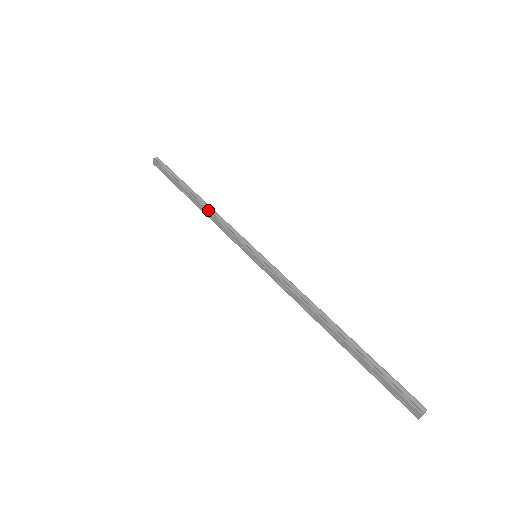
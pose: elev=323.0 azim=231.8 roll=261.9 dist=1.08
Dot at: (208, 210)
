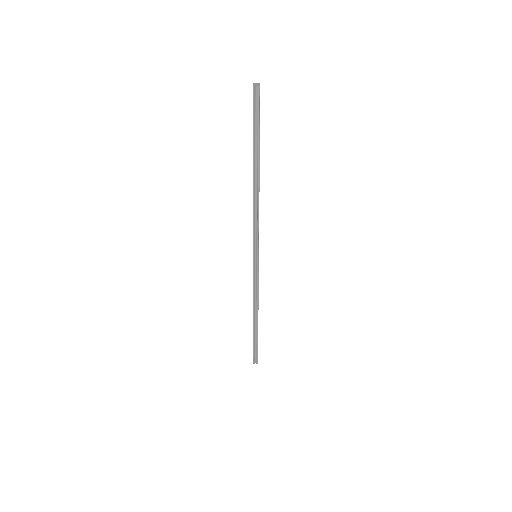
Dot at: (254, 200)
